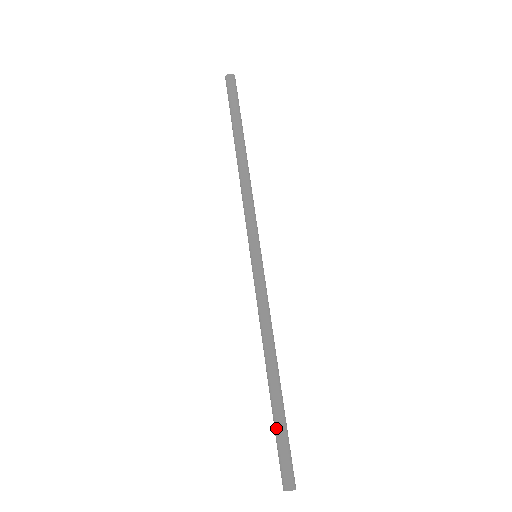
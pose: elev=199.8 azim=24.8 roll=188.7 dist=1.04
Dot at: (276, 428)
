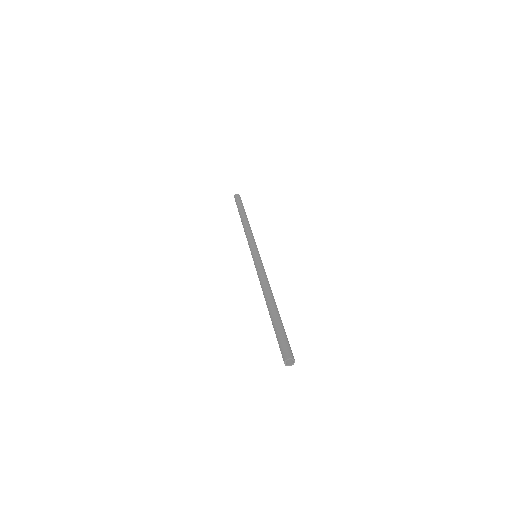
Dot at: (277, 326)
